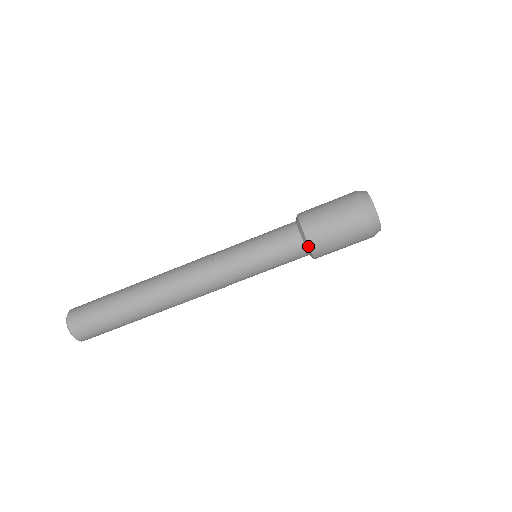
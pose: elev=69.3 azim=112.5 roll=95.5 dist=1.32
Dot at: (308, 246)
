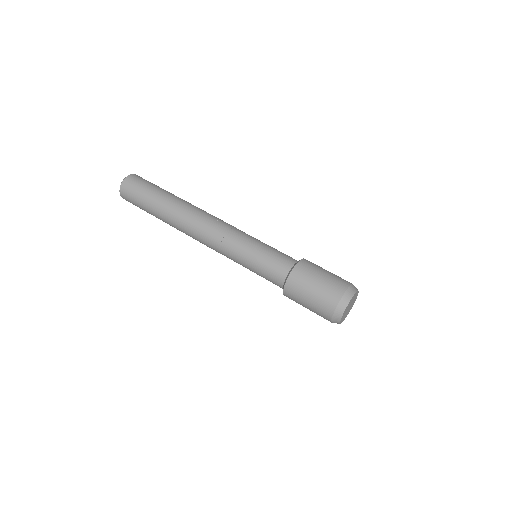
Dot at: (286, 282)
